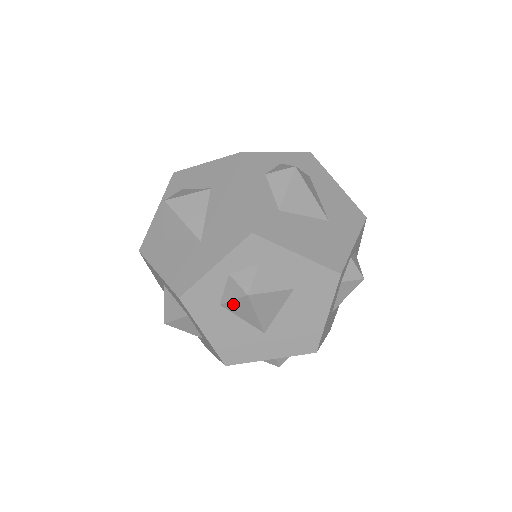
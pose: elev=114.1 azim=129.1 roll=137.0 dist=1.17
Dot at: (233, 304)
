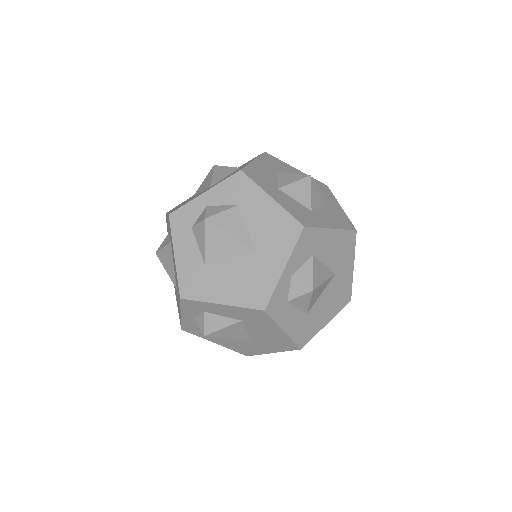
Dot at: occluded
